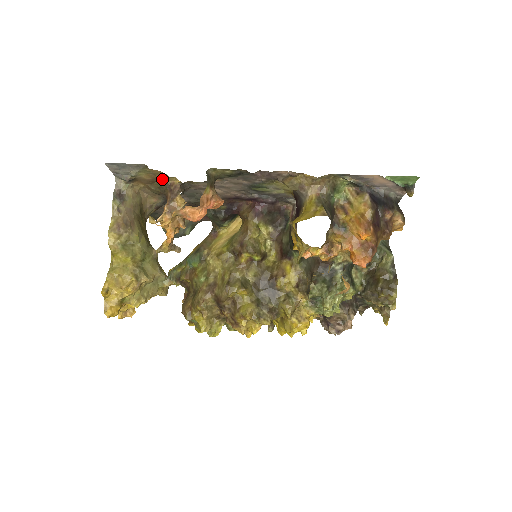
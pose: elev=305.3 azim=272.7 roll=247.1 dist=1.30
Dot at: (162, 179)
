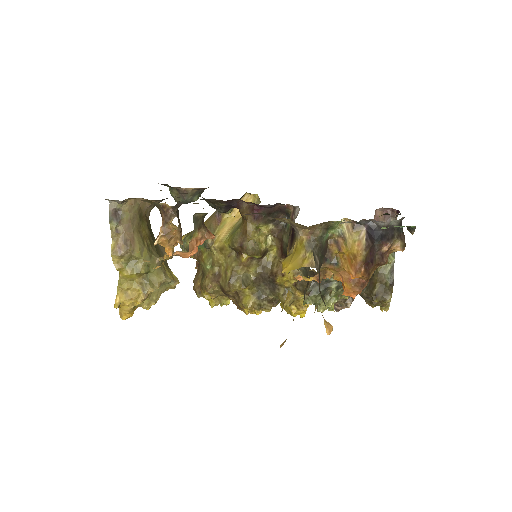
Dot at: (153, 202)
